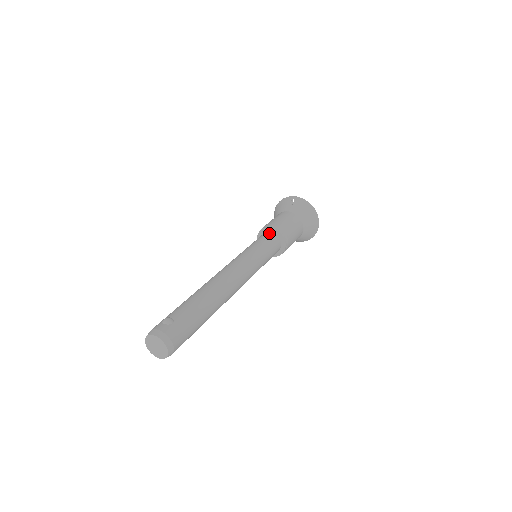
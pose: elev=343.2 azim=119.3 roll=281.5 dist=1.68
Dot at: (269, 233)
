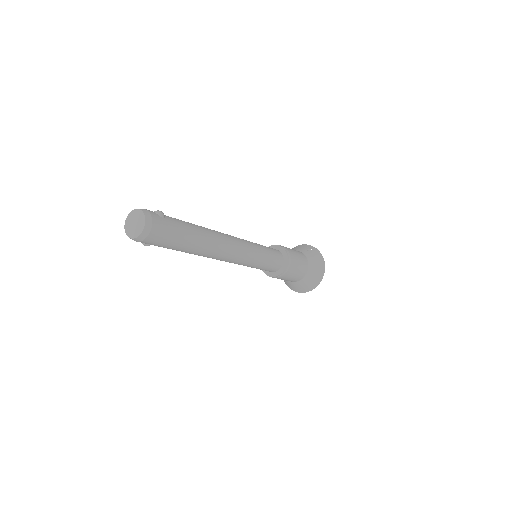
Dot at: (278, 250)
